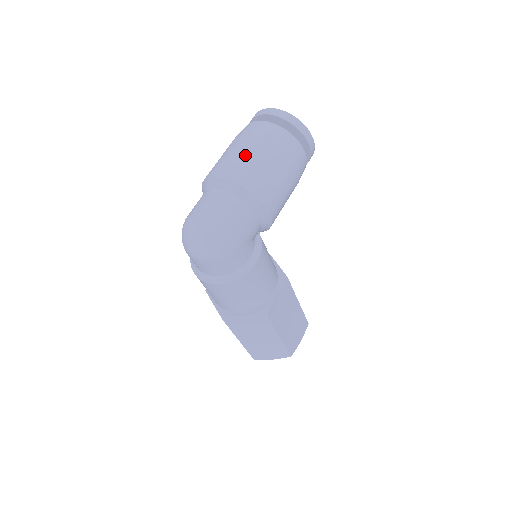
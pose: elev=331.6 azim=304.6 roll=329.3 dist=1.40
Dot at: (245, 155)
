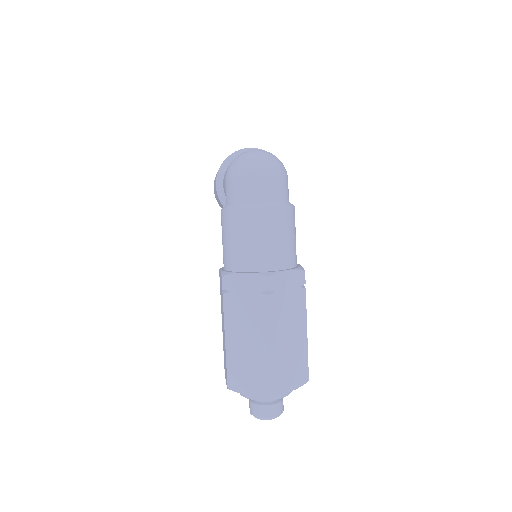
Dot at: occluded
